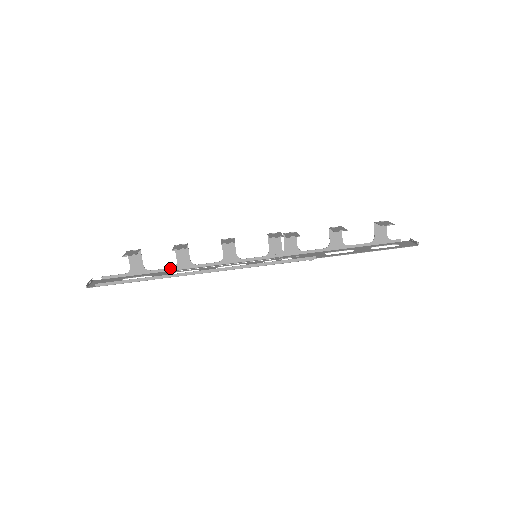
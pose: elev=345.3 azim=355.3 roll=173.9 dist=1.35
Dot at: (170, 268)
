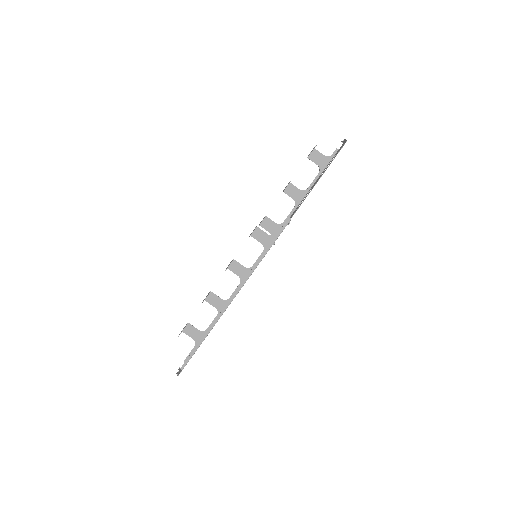
Dot at: (216, 316)
